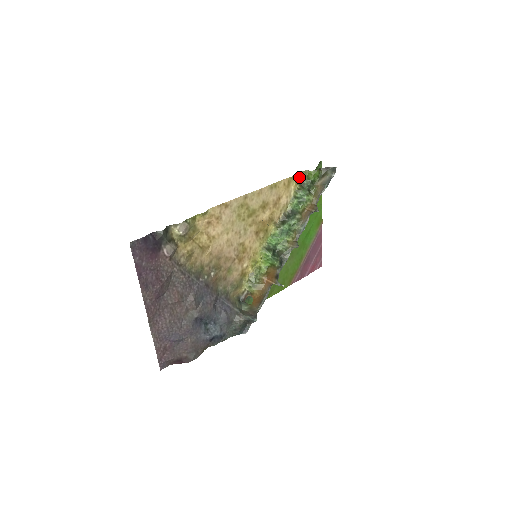
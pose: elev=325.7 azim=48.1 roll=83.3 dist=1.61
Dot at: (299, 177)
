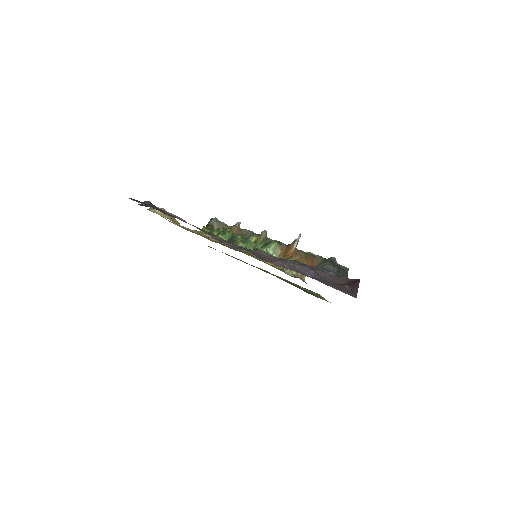
Dot at: occluded
